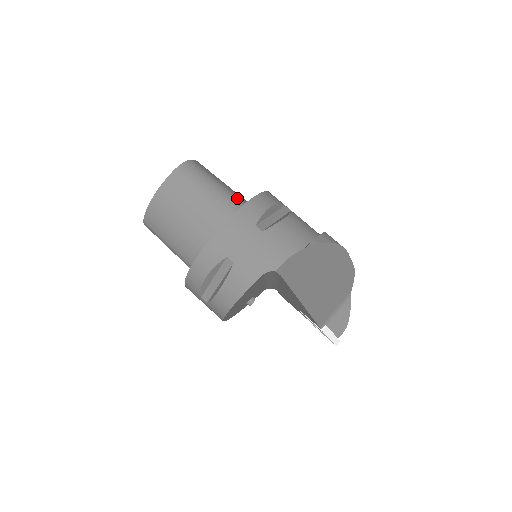
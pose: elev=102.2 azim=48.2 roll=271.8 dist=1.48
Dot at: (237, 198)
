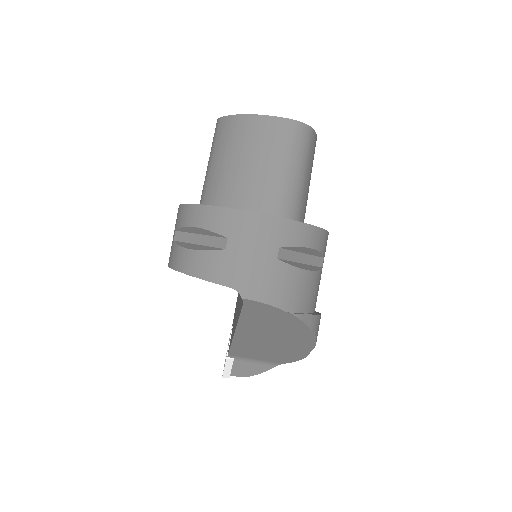
Dot at: (300, 205)
